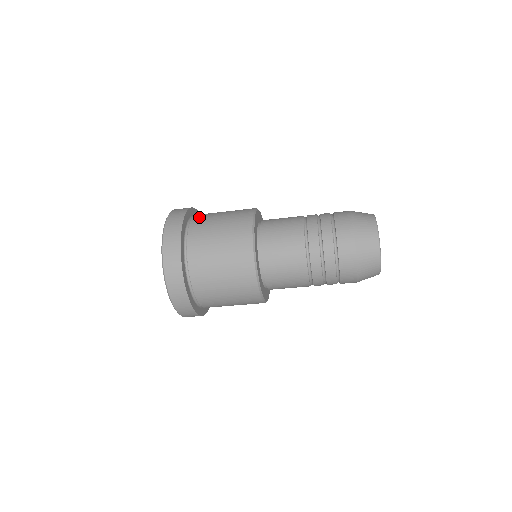
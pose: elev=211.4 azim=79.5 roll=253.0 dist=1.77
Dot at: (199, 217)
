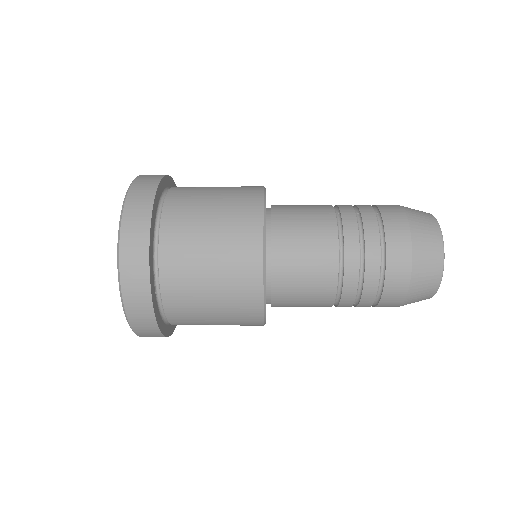
Dot at: (176, 199)
